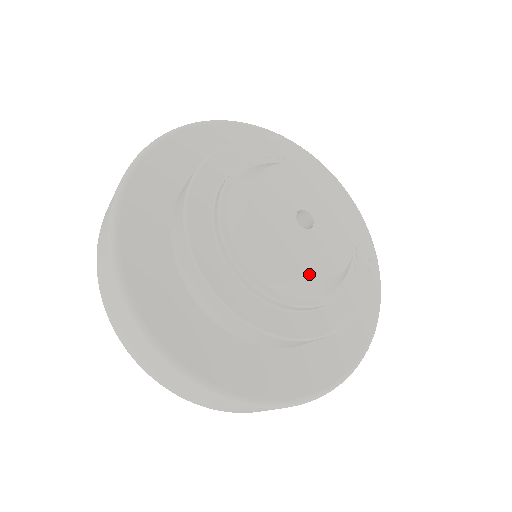
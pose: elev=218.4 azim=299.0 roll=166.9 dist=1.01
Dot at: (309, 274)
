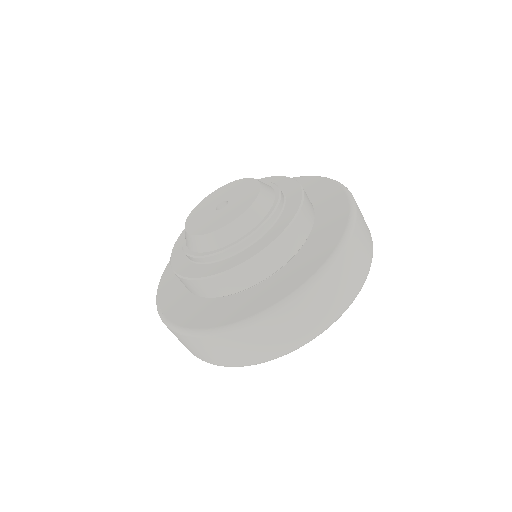
Dot at: (220, 226)
